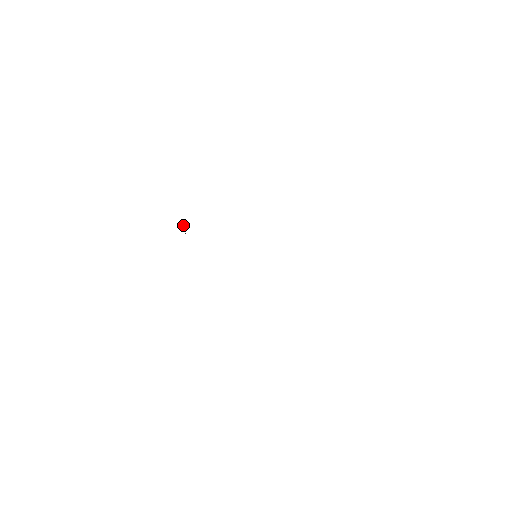
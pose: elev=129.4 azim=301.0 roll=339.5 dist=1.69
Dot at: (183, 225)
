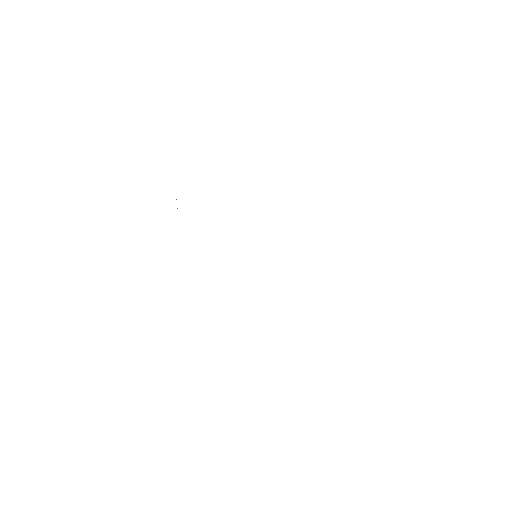
Dot at: occluded
